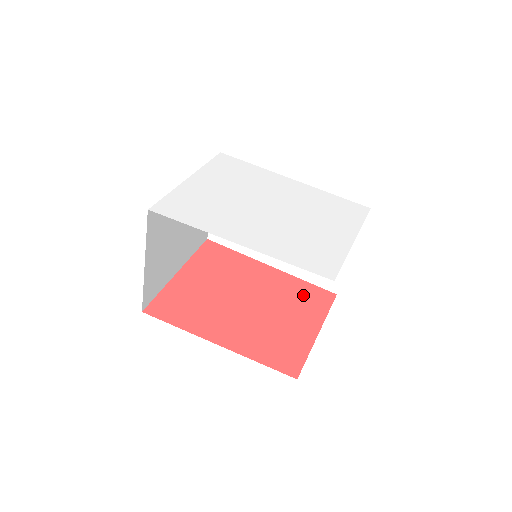
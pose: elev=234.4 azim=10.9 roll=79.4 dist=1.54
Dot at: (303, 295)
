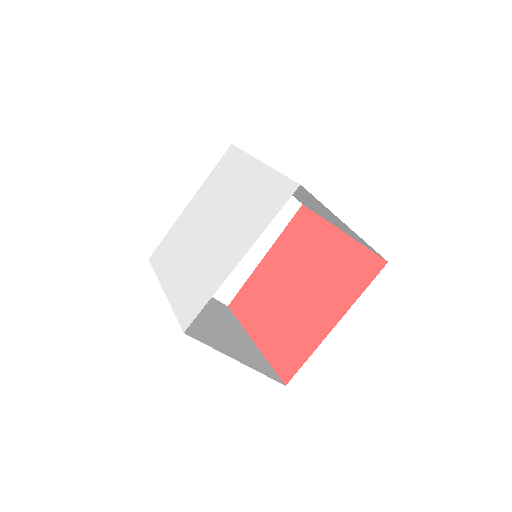
Dot at: (348, 270)
